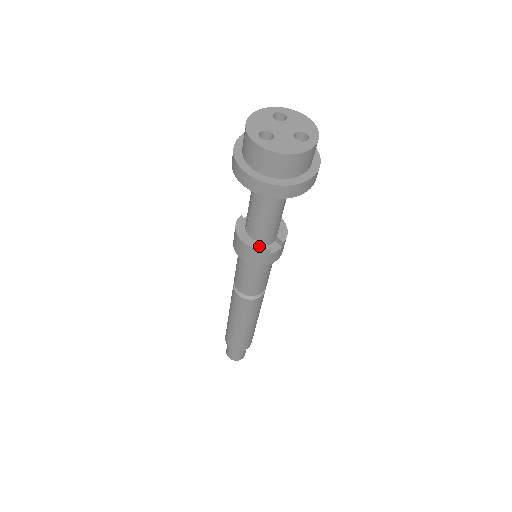
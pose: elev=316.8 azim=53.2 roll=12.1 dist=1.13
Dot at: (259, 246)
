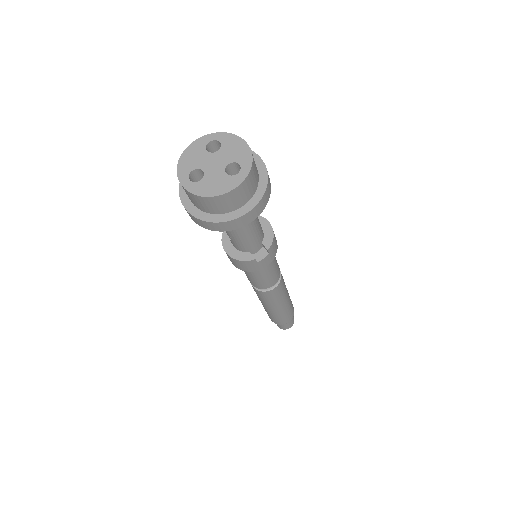
Dot at: (243, 257)
